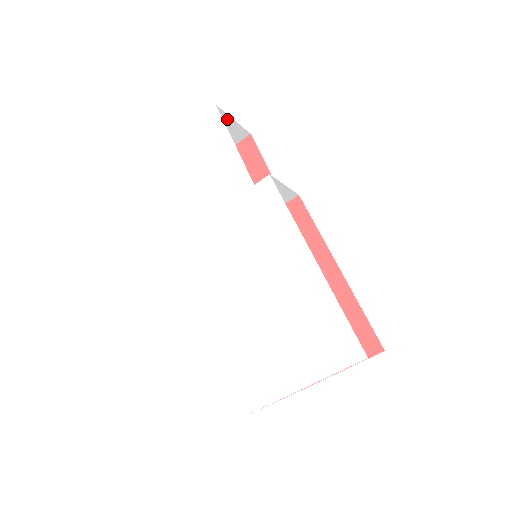
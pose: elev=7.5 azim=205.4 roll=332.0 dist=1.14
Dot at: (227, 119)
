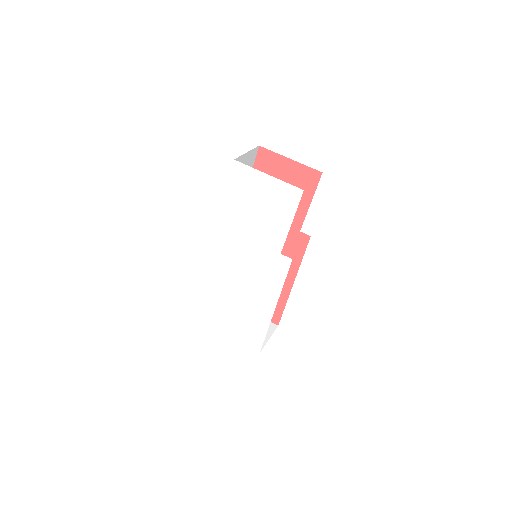
Dot at: occluded
